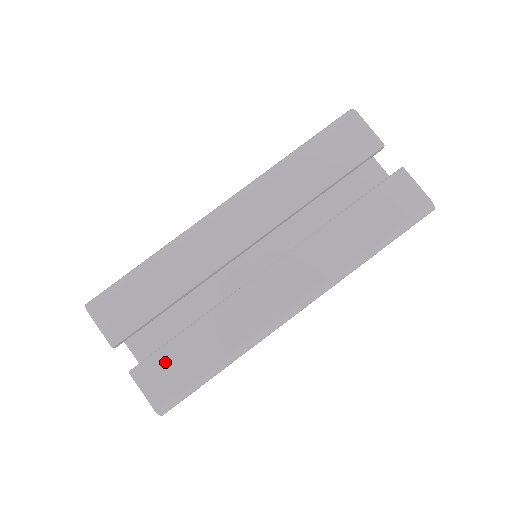
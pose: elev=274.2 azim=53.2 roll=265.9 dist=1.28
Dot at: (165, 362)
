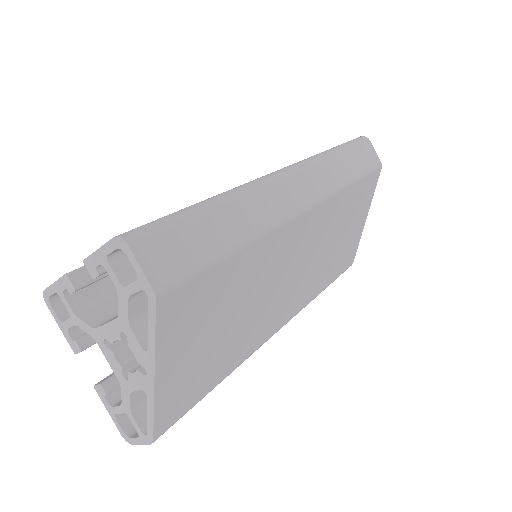
Dot at: occluded
